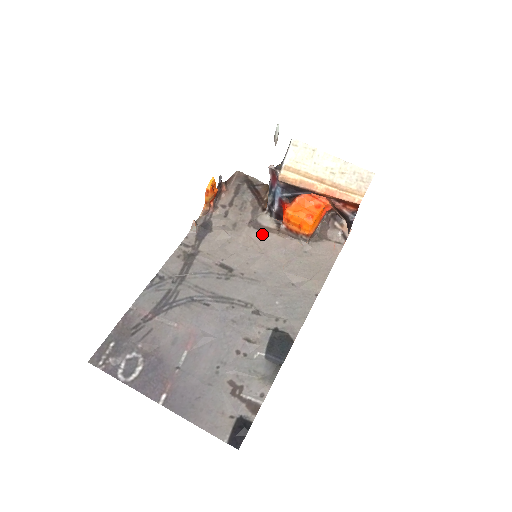
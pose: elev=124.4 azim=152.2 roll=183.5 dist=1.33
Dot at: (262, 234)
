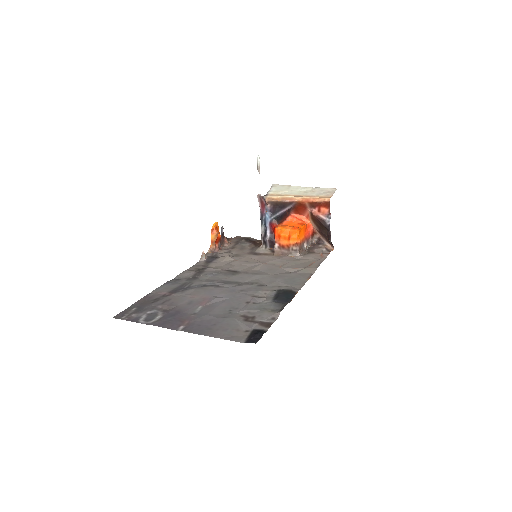
Dot at: (260, 256)
